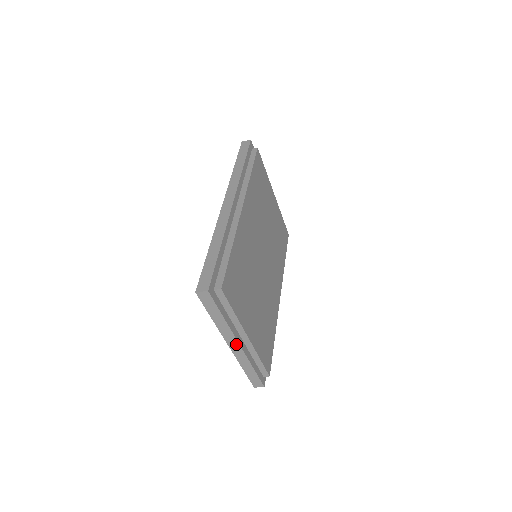
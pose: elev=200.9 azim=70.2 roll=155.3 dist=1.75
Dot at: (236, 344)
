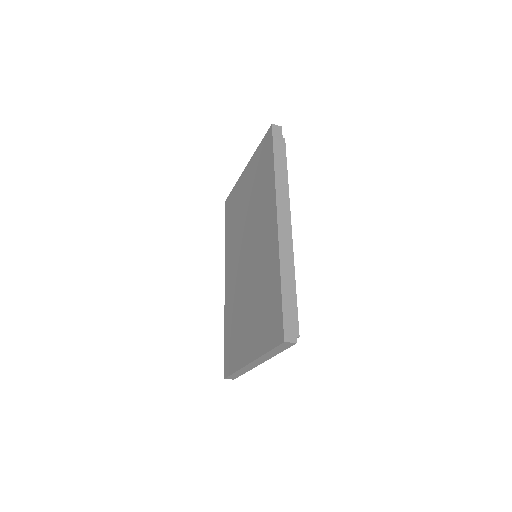
Dot at: (258, 363)
